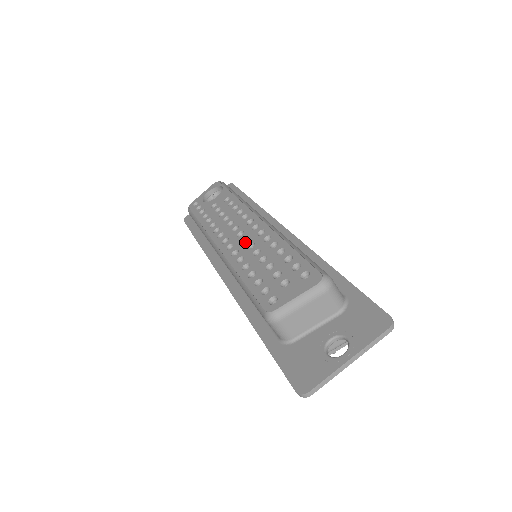
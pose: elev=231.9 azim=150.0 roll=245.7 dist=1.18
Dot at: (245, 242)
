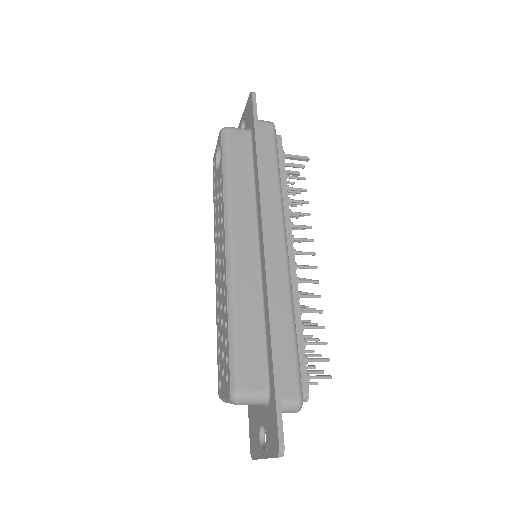
Dot at: (220, 281)
